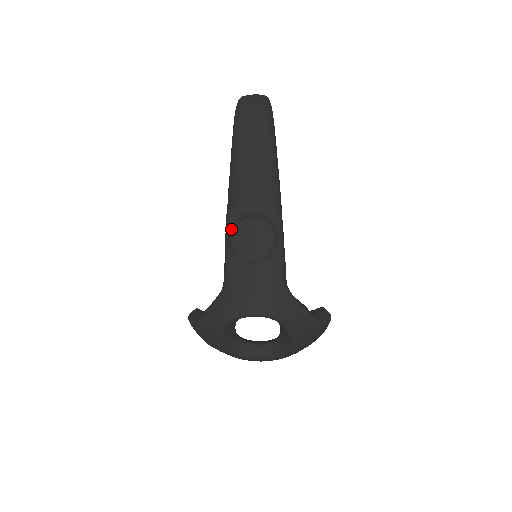
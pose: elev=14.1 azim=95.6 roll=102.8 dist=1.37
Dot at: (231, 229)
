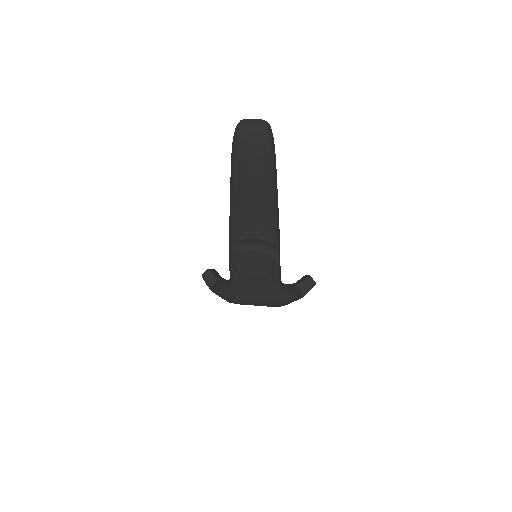
Dot at: (234, 254)
